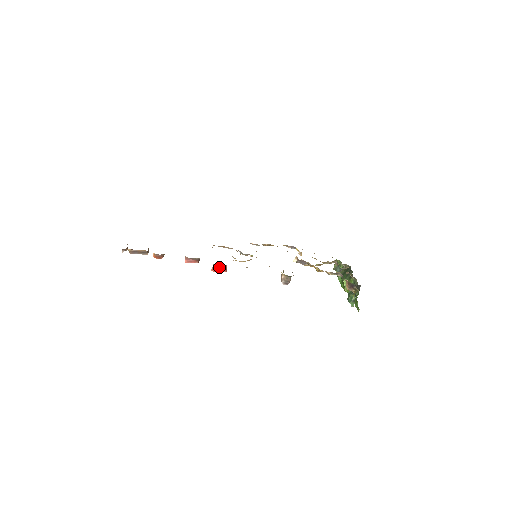
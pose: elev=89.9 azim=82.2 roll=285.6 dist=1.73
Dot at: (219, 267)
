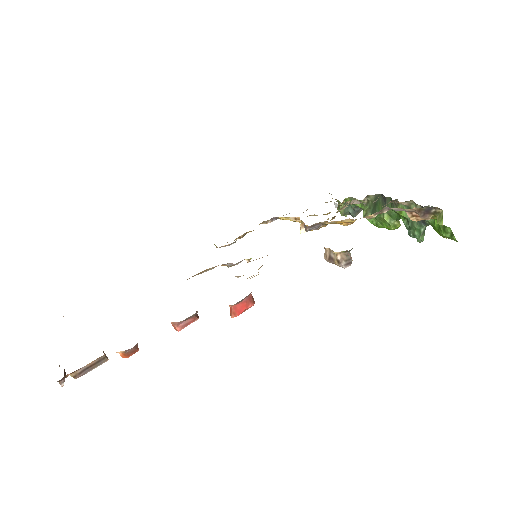
Dot at: (241, 304)
